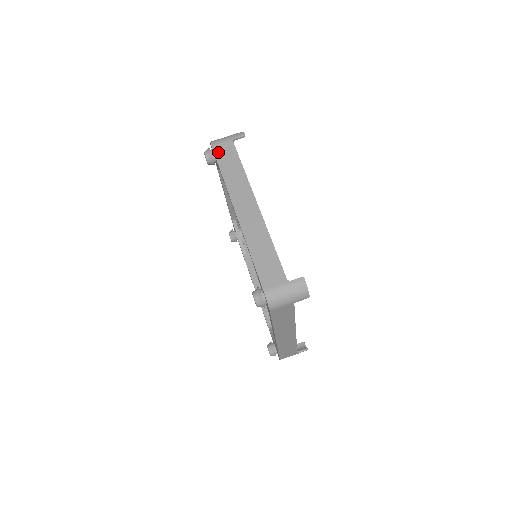
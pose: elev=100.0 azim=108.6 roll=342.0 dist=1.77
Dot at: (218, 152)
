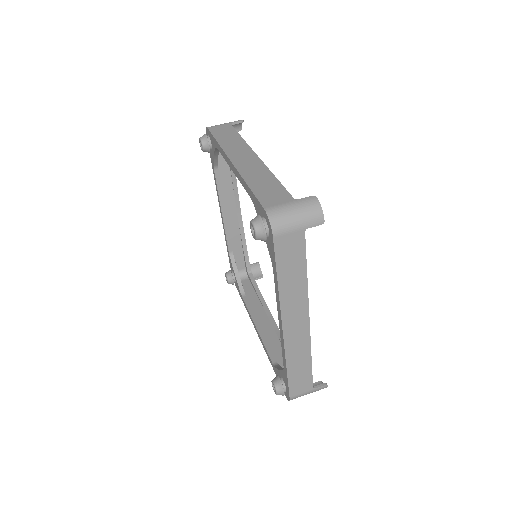
Dot at: (214, 130)
